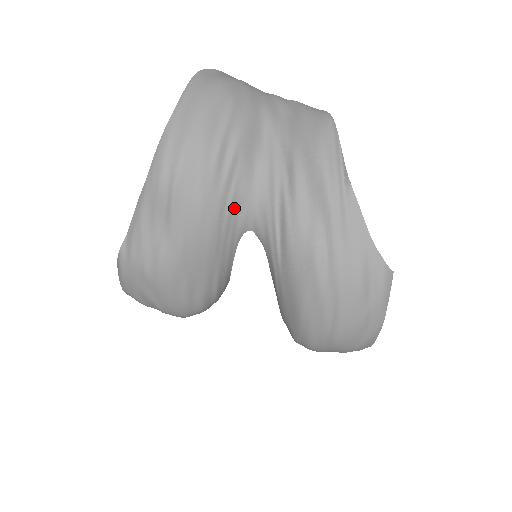
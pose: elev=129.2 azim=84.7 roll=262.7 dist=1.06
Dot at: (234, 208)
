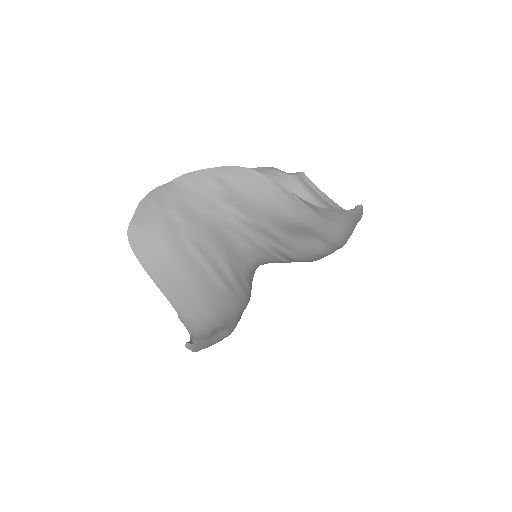
Dot at: (249, 281)
